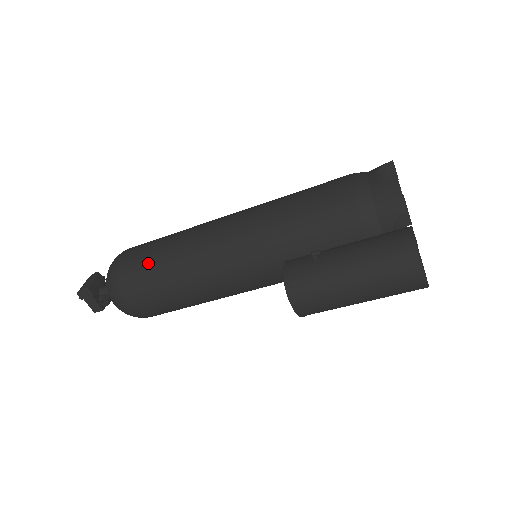
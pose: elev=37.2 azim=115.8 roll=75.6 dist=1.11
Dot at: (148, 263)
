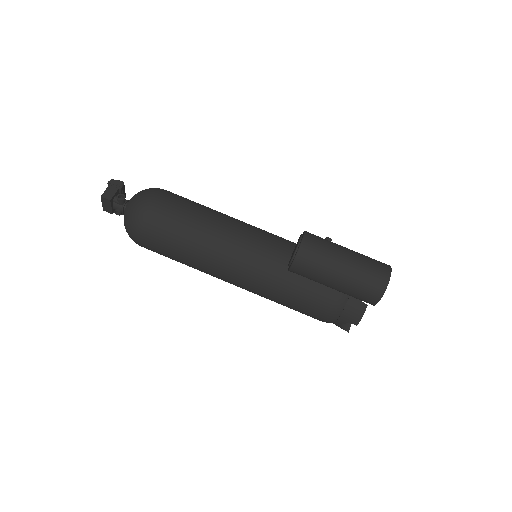
Dot at: (192, 201)
